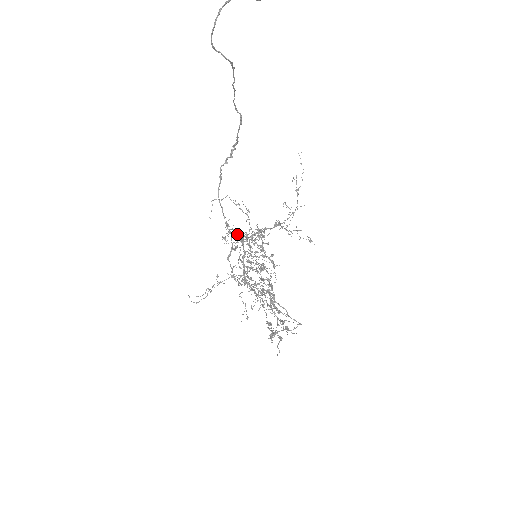
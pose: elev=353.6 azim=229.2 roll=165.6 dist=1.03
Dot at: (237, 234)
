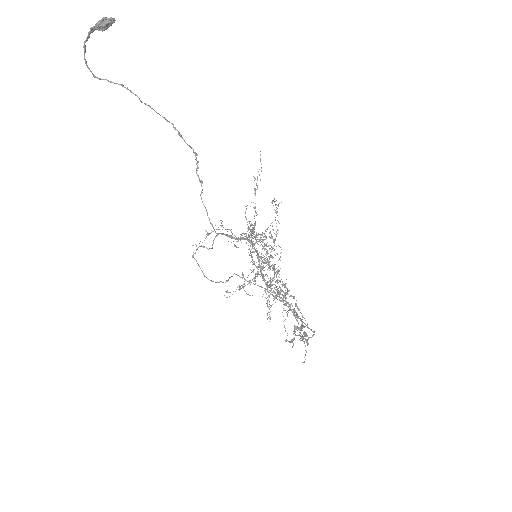
Dot at: (207, 233)
